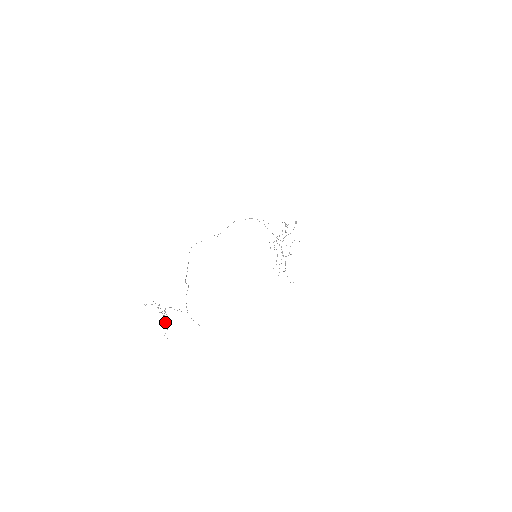
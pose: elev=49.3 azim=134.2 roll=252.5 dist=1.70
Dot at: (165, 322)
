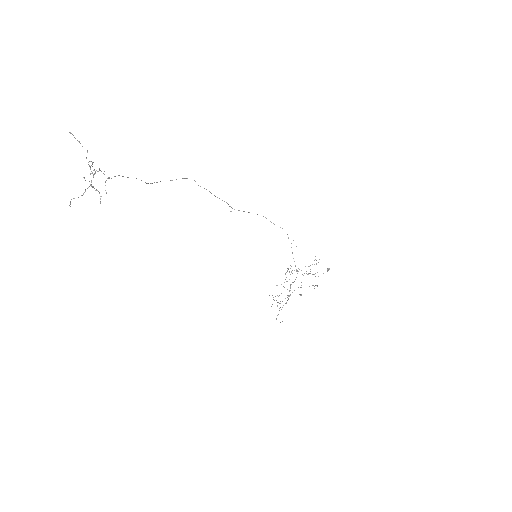
Dot at: (85, 189)
